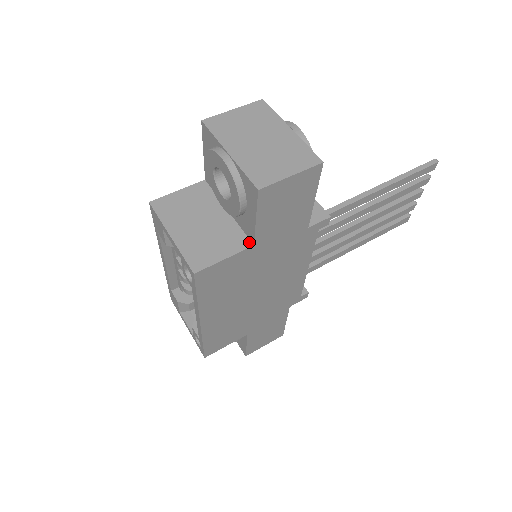
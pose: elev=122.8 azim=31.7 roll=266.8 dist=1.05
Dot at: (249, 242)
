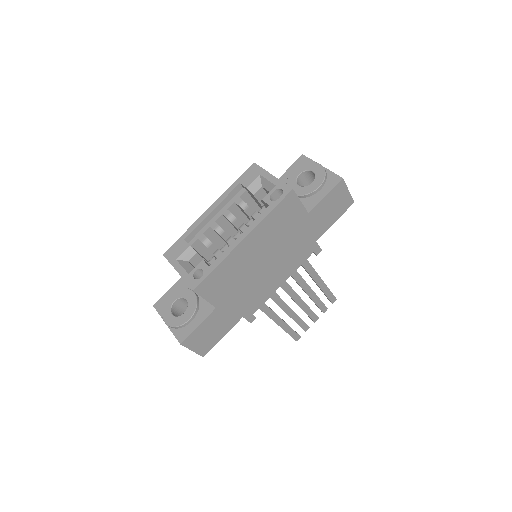
Dot at: (306, 211)
